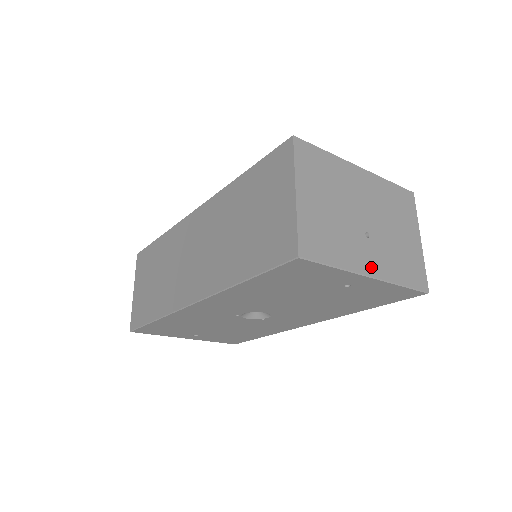
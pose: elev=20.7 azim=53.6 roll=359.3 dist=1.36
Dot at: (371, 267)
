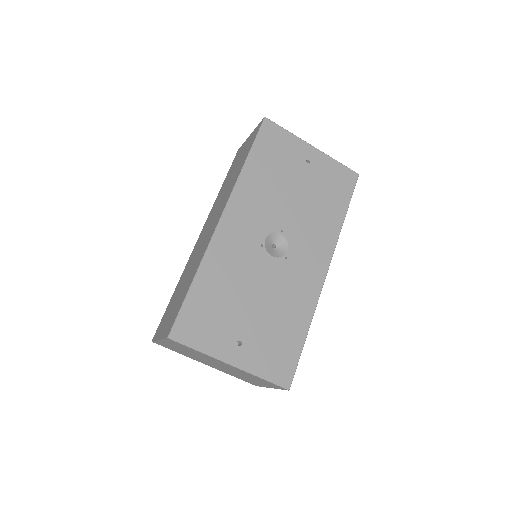
Dot at: occluded
